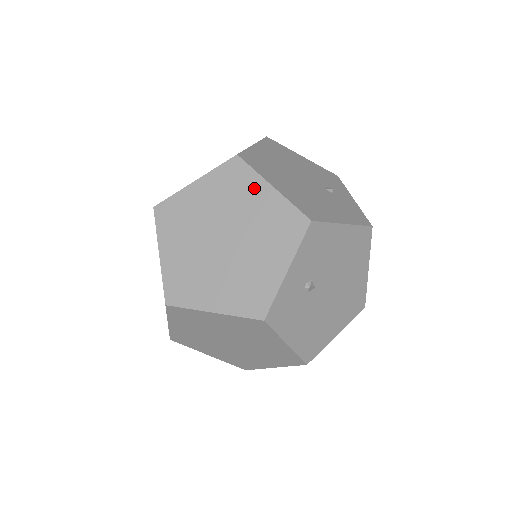
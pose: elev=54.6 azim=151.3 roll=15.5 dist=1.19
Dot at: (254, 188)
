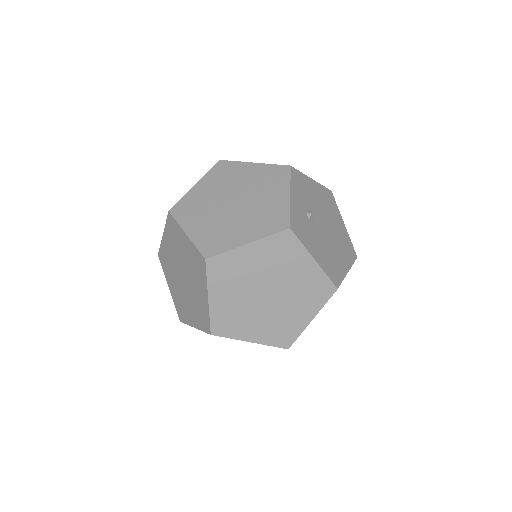
Dot at: (241, 169)
